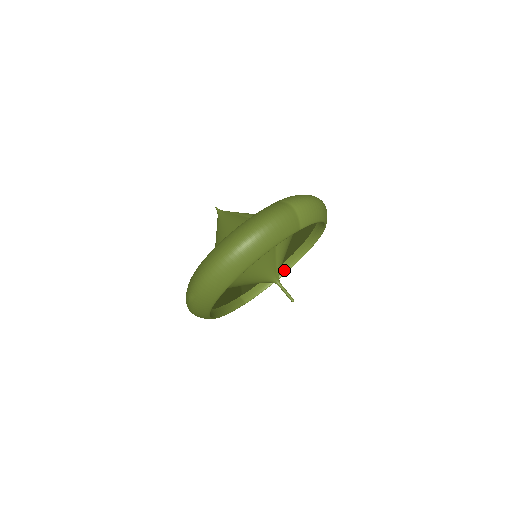
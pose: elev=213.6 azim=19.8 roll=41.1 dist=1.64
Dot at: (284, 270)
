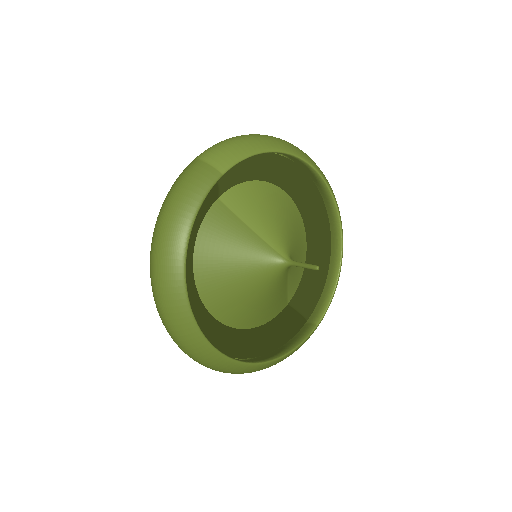
Dot at: (337, 254)
